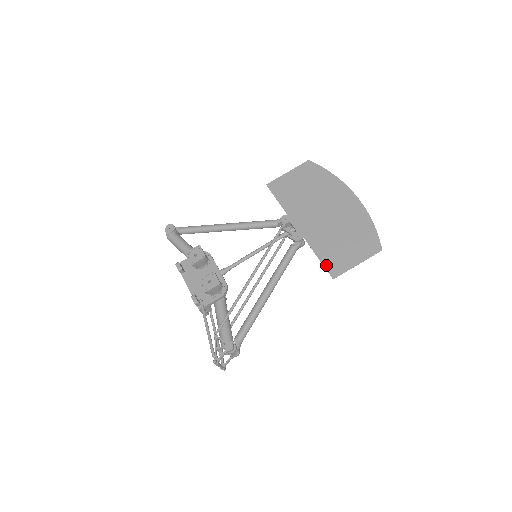
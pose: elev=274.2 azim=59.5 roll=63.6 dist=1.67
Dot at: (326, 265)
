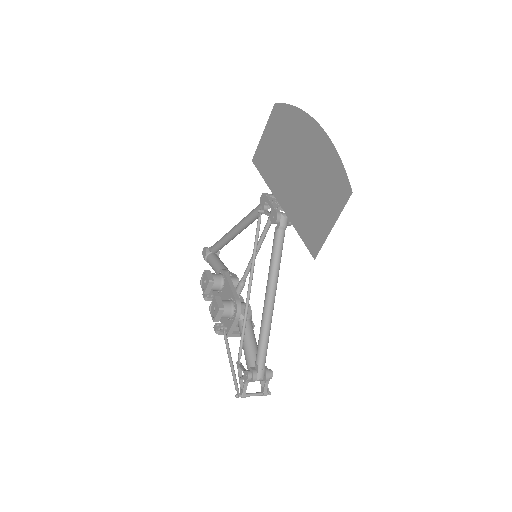
Dot at: (306, 242)
